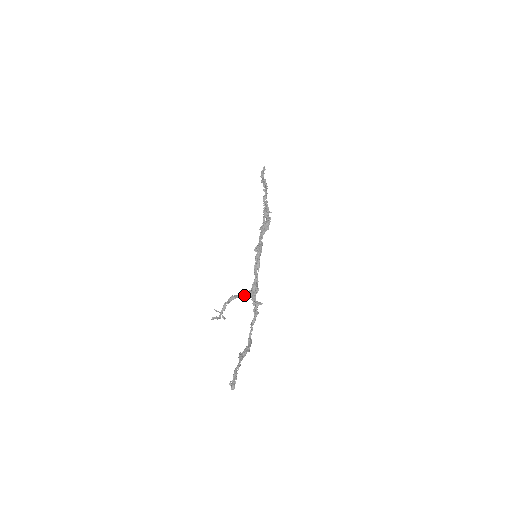
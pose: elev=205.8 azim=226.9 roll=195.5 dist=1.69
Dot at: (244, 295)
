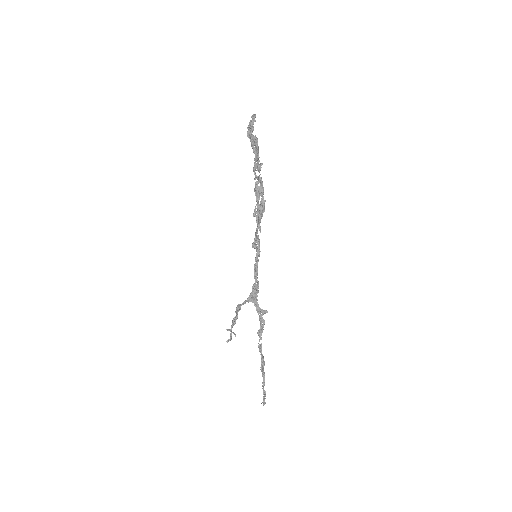
Dot at: (246, 301)
